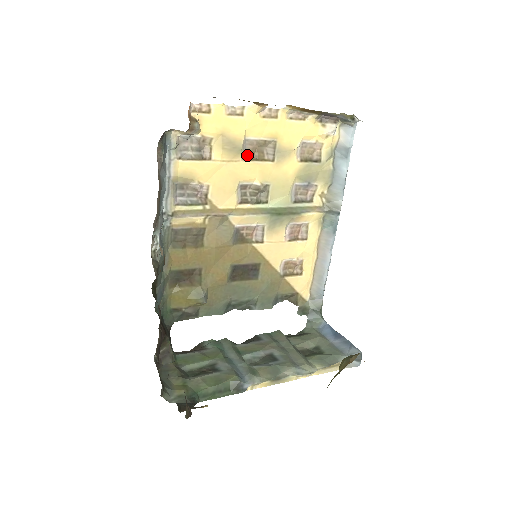
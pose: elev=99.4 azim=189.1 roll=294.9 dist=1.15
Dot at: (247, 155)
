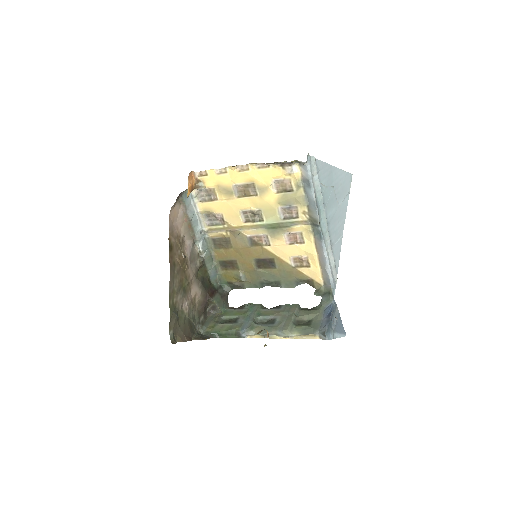
Dot at: (239, 194)
